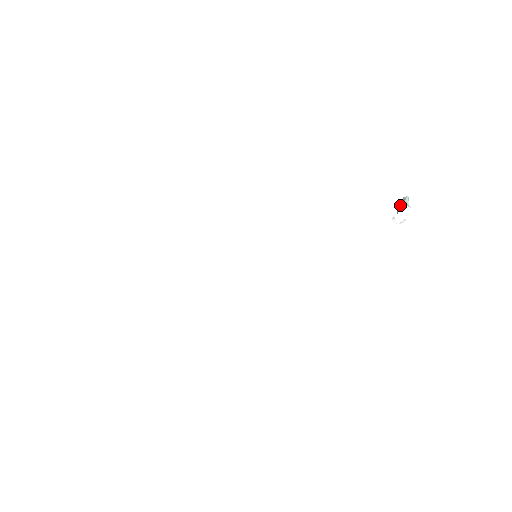
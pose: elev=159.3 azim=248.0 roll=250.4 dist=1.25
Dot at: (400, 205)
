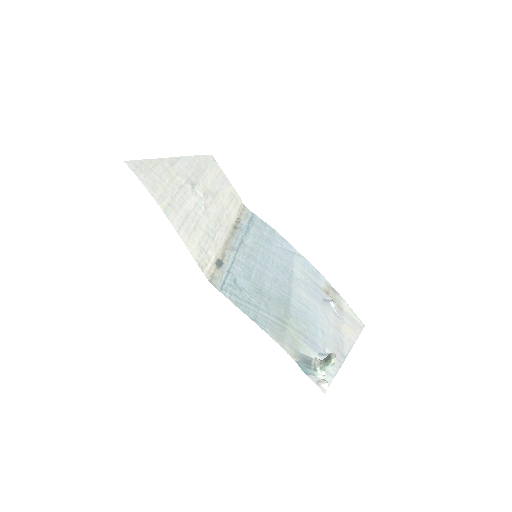
Dot at: (318, 369)
